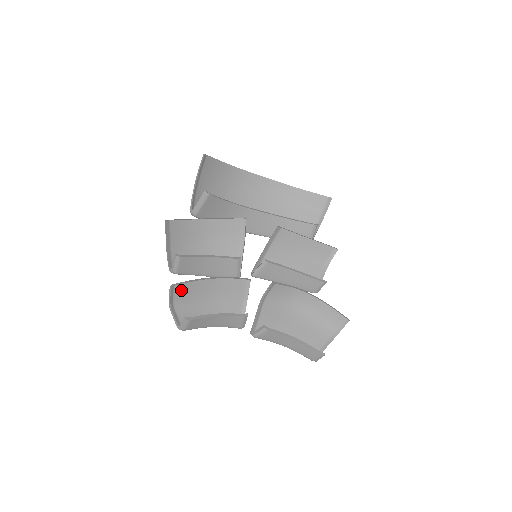
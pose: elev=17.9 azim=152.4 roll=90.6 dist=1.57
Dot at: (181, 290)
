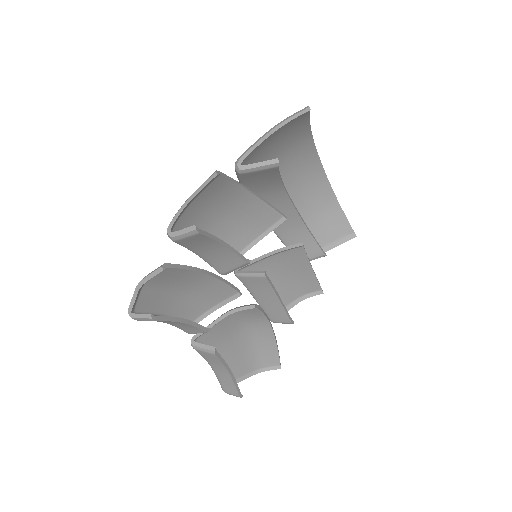
Dot at: (168, 273)
